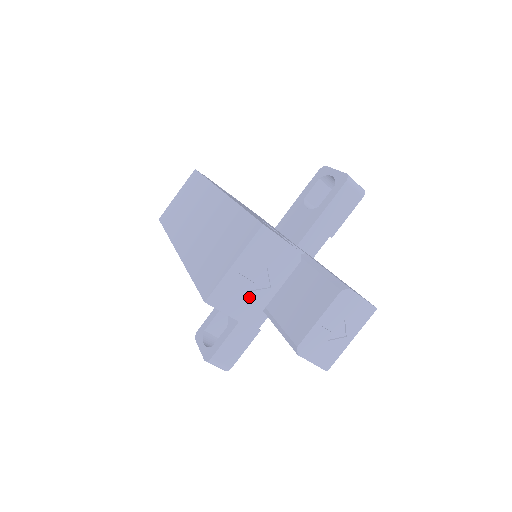
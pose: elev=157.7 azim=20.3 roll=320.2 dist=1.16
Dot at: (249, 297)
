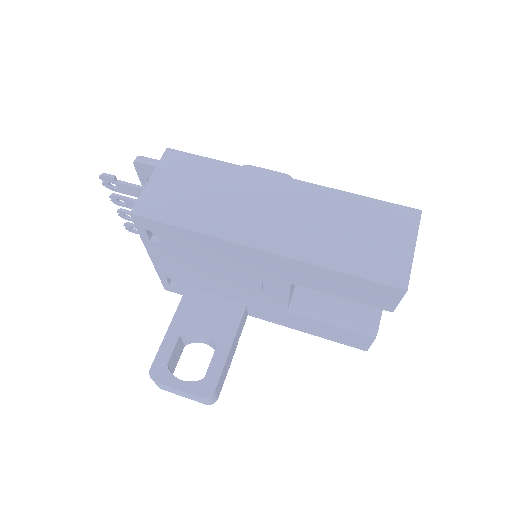
Dot at: occluded
